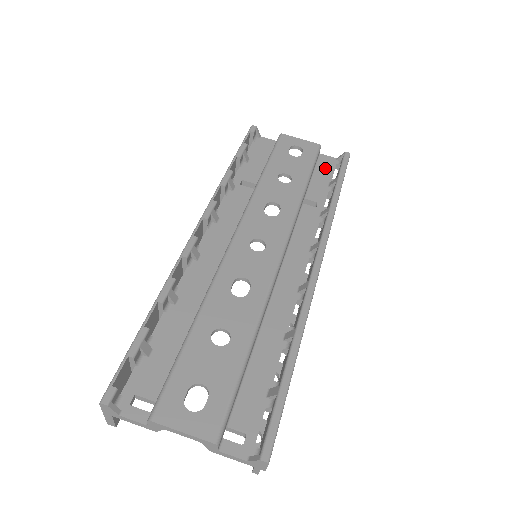
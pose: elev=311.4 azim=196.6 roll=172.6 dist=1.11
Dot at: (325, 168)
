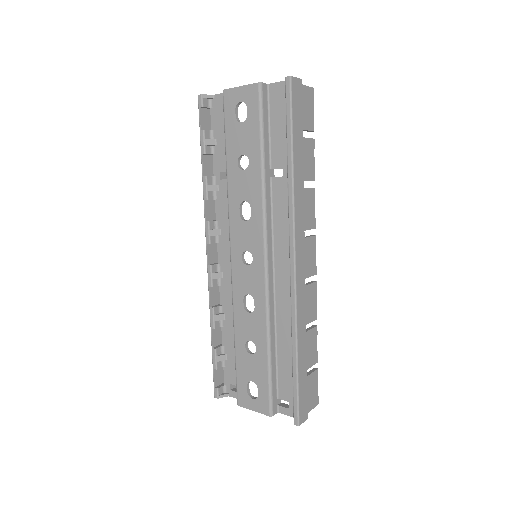
Dot at: (278, 108)
